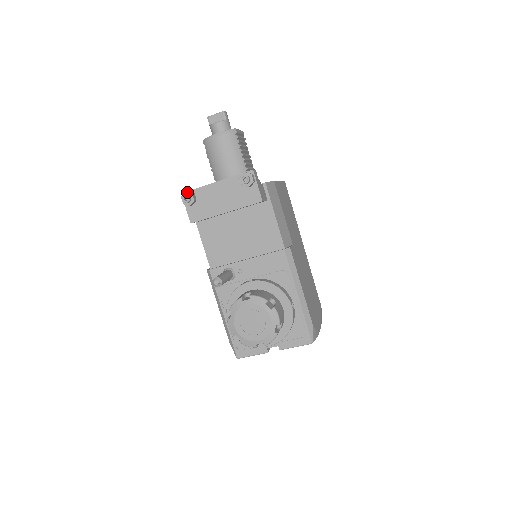
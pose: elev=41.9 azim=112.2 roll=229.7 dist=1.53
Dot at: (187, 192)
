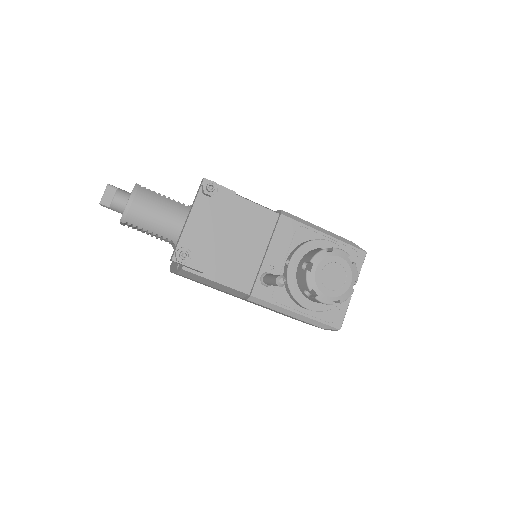
Dot at: (177, 251)
